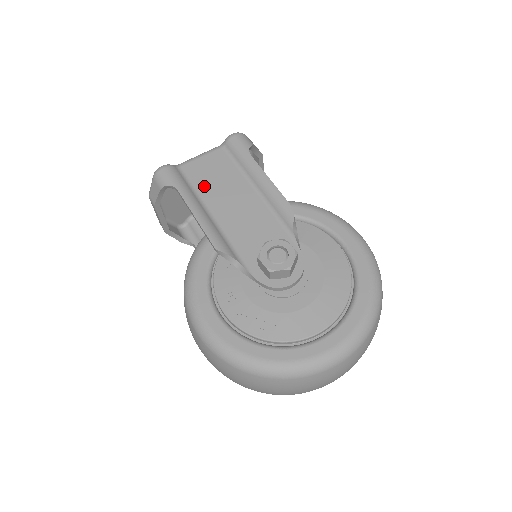
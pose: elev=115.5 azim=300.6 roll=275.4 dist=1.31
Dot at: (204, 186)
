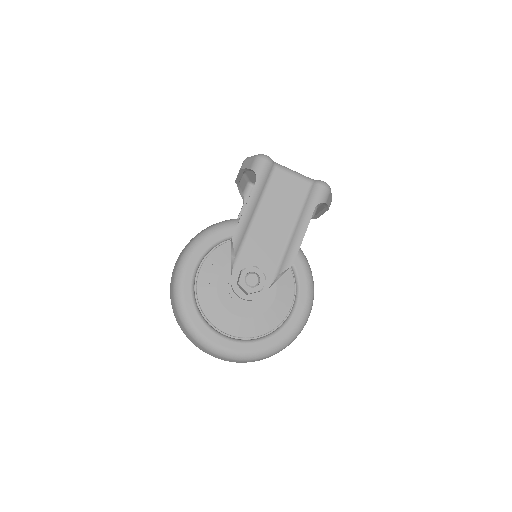
Dot at: (272, 194)
